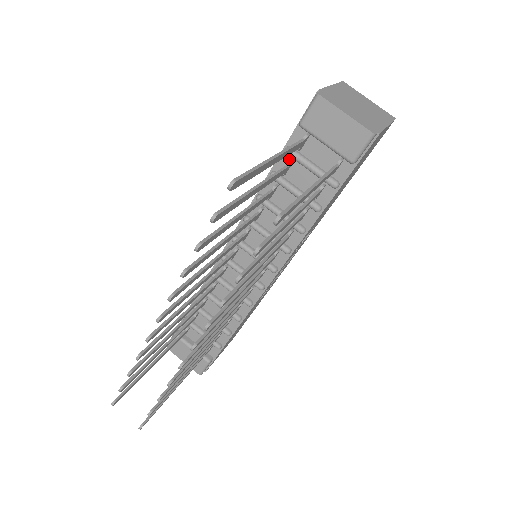
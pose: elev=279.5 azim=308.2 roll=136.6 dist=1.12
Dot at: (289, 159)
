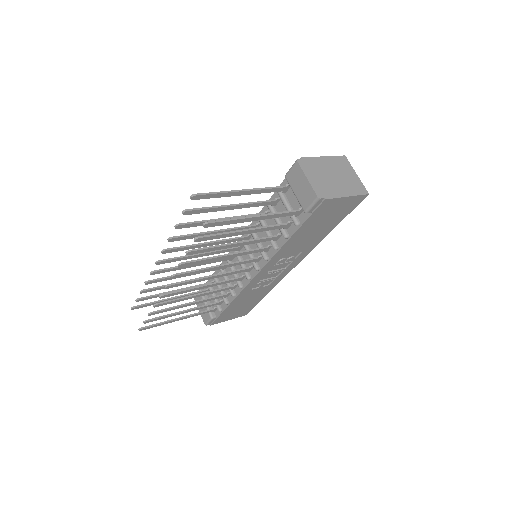
Dot at: occluded
